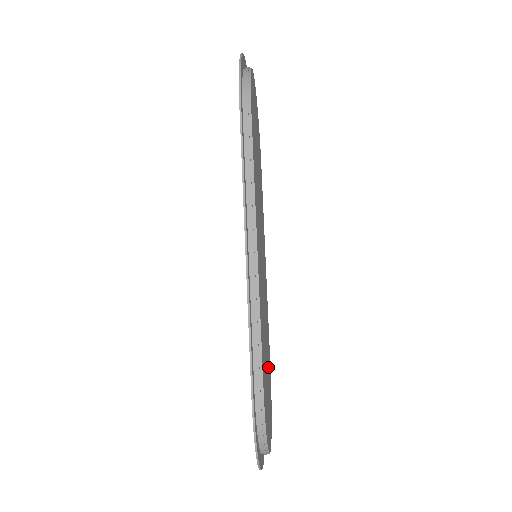
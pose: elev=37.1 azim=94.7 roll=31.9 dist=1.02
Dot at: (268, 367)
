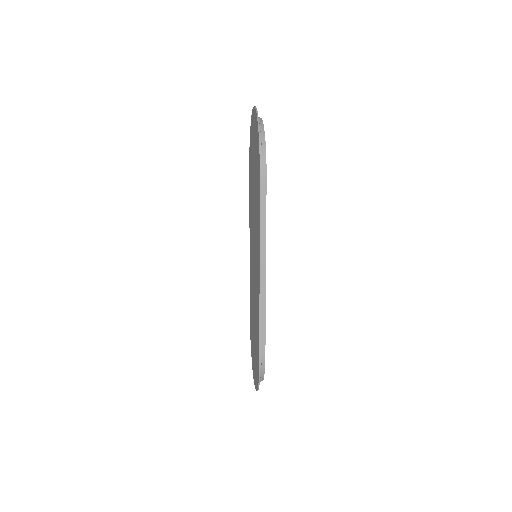
Dot at: occluded
